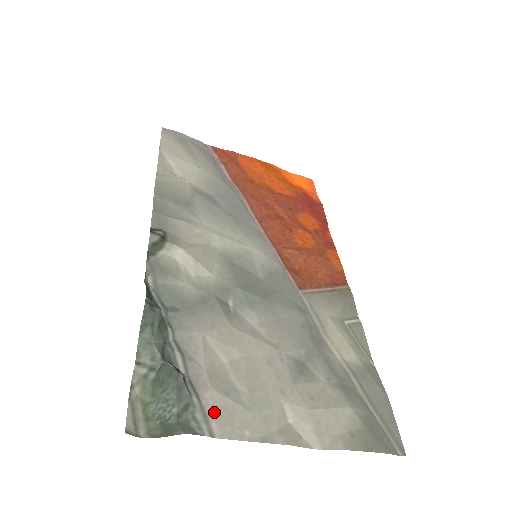
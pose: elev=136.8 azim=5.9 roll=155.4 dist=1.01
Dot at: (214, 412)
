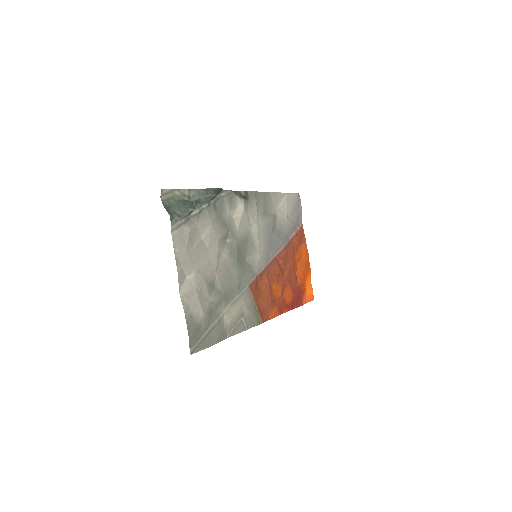
Dot at: (181, 231)
